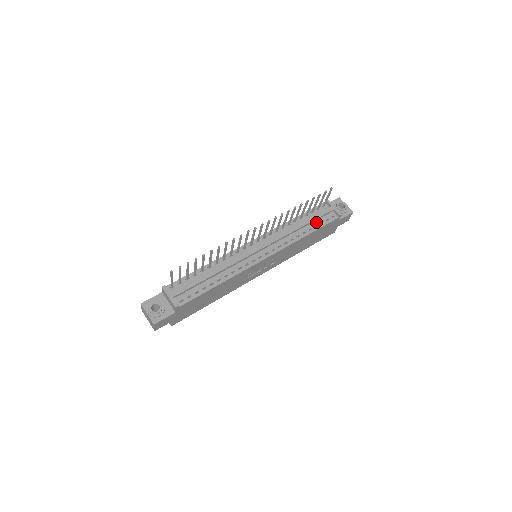
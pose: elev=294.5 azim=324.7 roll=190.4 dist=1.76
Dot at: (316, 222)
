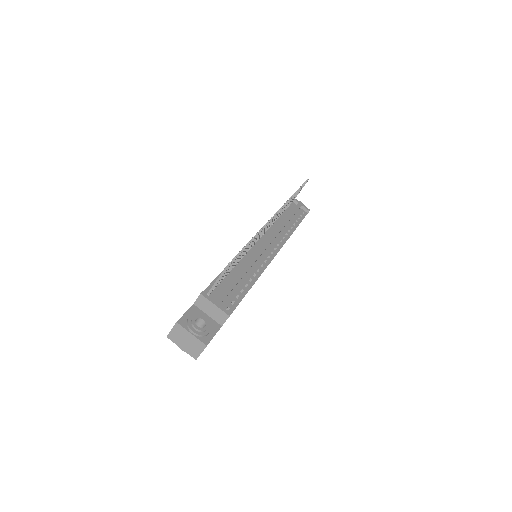
Dot at: (294, 217)
